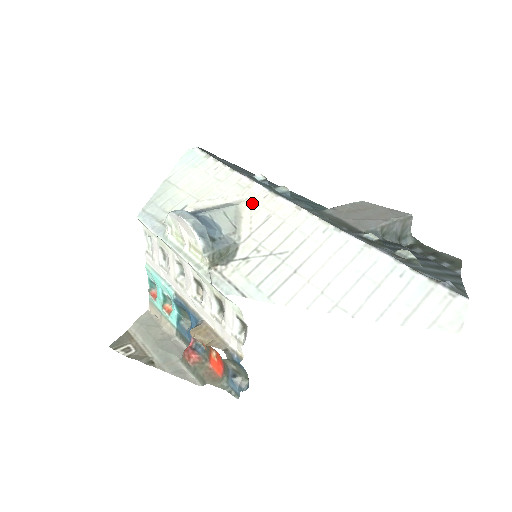
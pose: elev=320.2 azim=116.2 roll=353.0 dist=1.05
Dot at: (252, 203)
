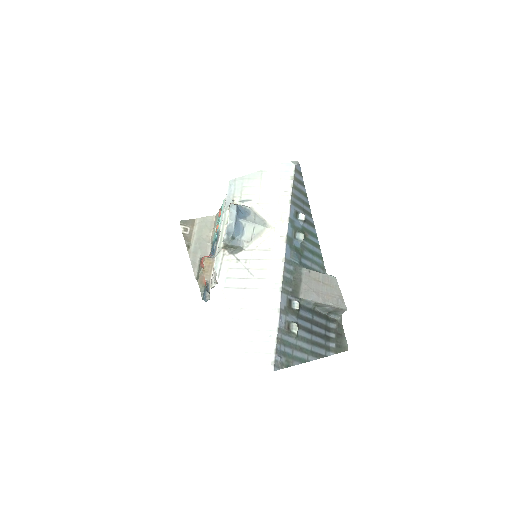
Dot at: (273, 233)
